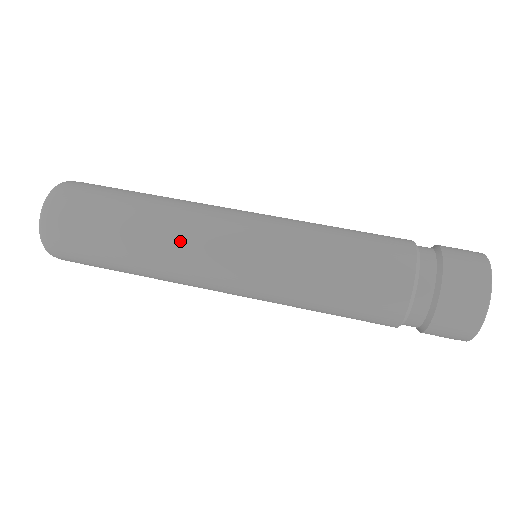
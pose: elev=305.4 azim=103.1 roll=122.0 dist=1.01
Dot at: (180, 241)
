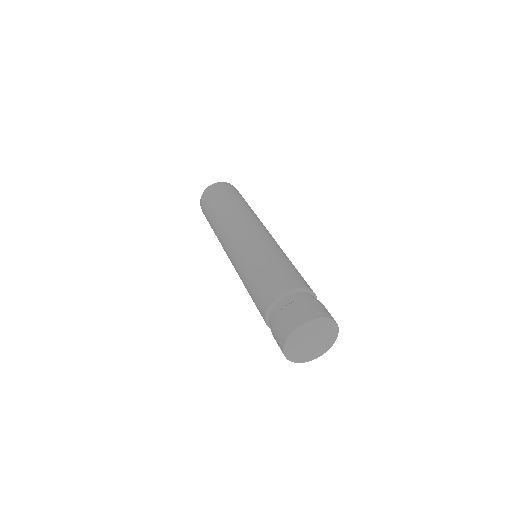
Dot at: (249, 215)
